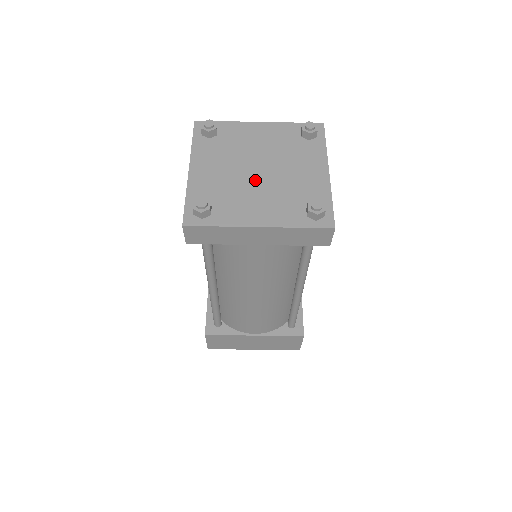
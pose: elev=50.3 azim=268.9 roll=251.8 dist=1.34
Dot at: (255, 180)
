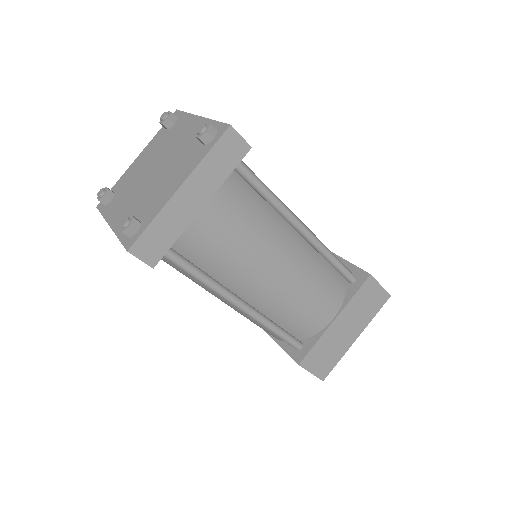
Dot at: (156, 177)
